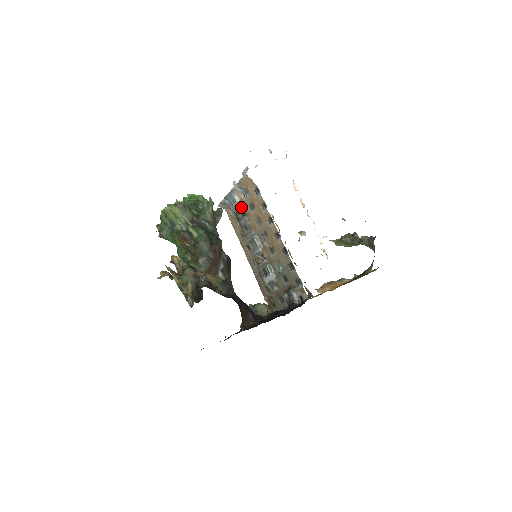
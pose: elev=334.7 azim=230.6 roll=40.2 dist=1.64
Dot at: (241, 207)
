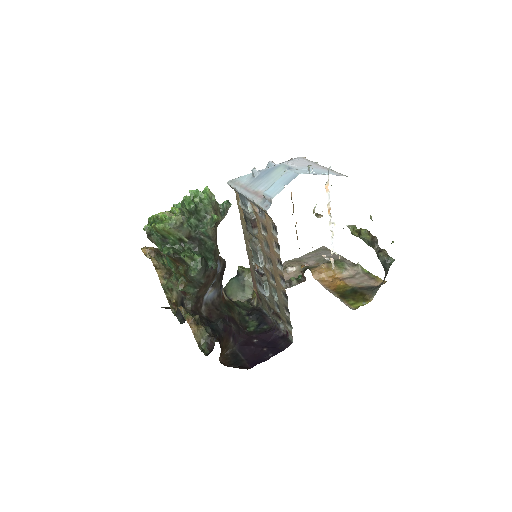
Dot at: (252, 218)
